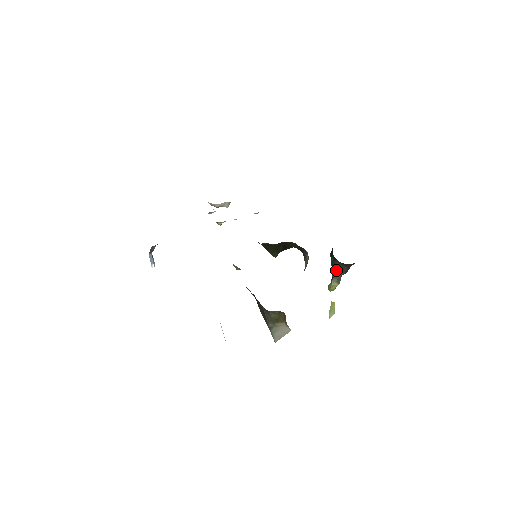
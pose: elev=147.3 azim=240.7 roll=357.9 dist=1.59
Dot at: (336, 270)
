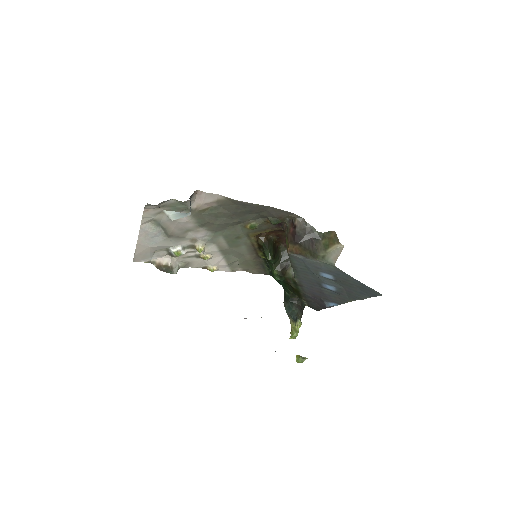
Dot at: (296, 310)
